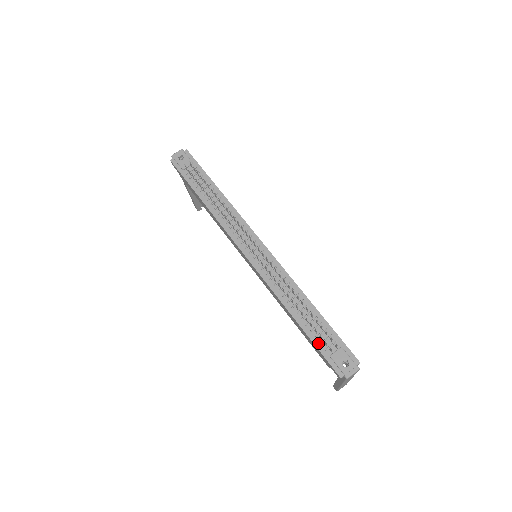
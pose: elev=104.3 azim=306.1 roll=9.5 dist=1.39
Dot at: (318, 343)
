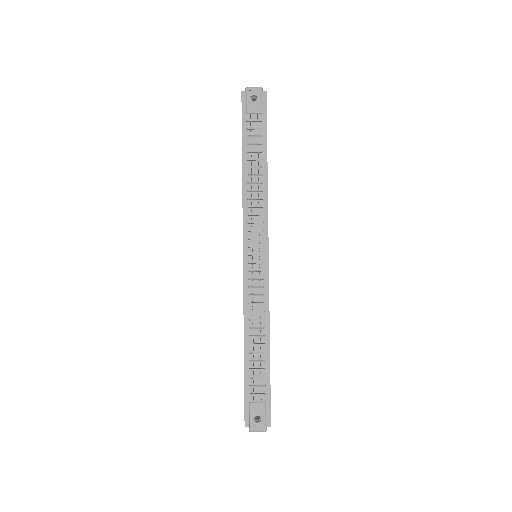
Dot at: (248, 384)
